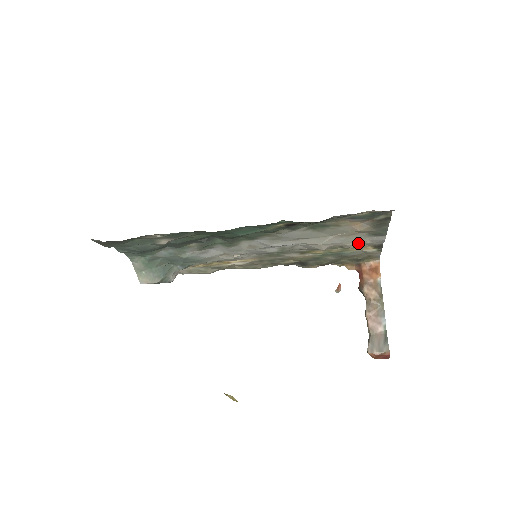
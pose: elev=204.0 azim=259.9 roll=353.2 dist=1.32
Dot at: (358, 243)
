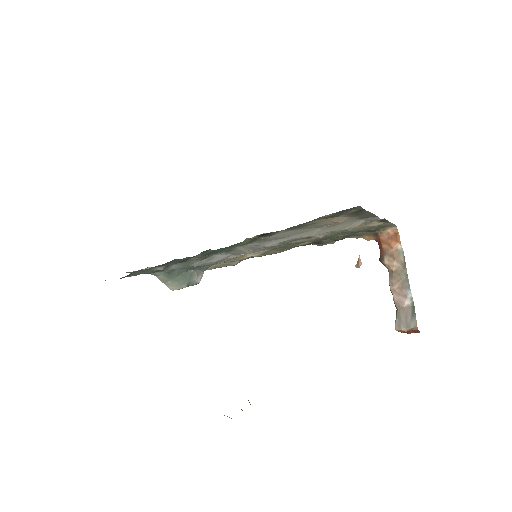
Dot at: (353, 226)
